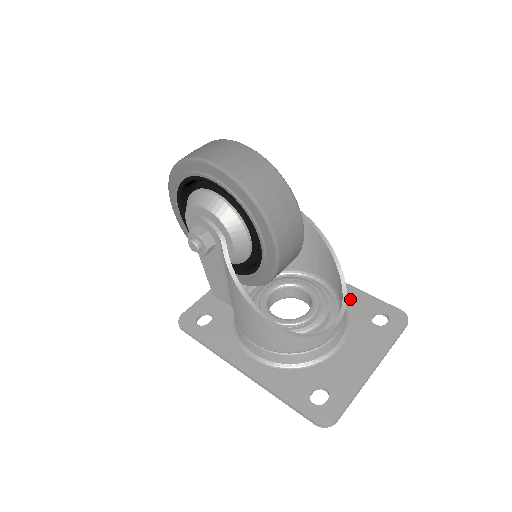
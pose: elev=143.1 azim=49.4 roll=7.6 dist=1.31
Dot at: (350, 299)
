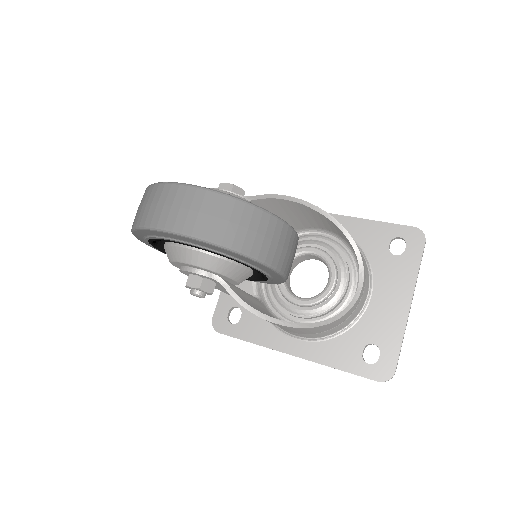
Dot at: (360, 235)
